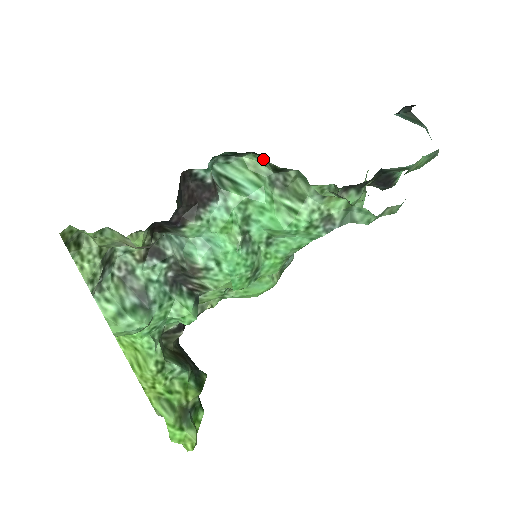
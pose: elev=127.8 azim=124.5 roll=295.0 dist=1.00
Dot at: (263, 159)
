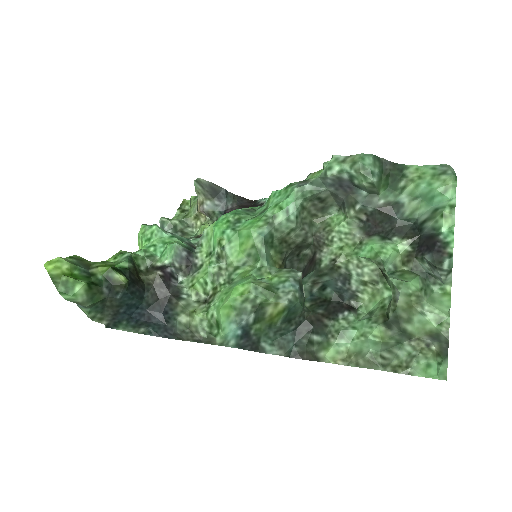
Dot at: occluded
